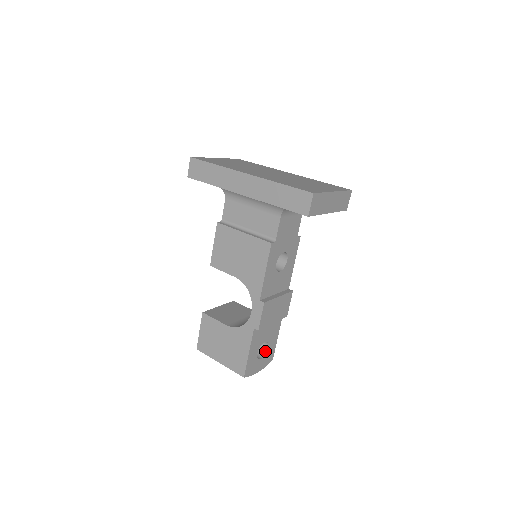
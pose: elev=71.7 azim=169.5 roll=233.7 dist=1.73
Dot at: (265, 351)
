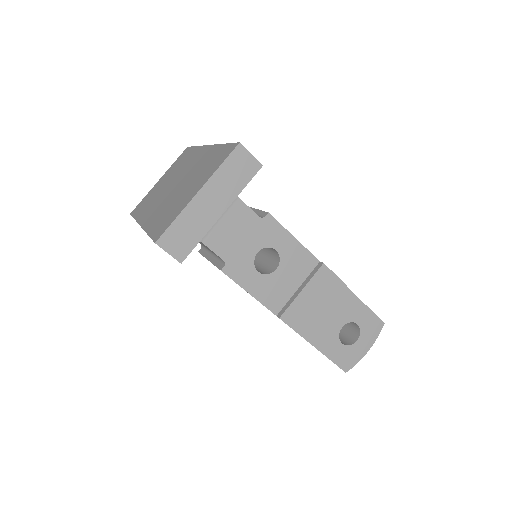
Dot at: (358, 328)
